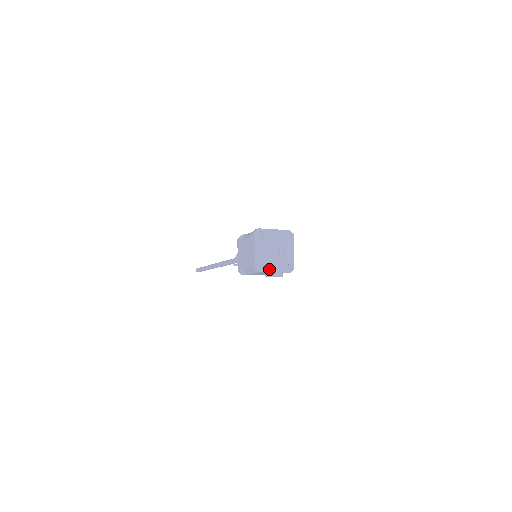
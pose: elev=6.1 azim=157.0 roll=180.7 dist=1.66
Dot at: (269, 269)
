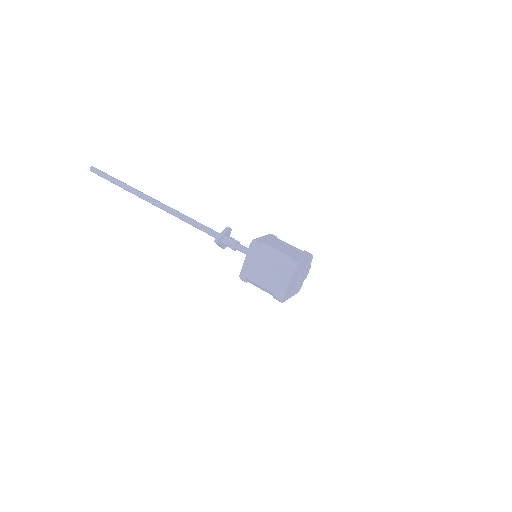
Dot at: (303, 280)
